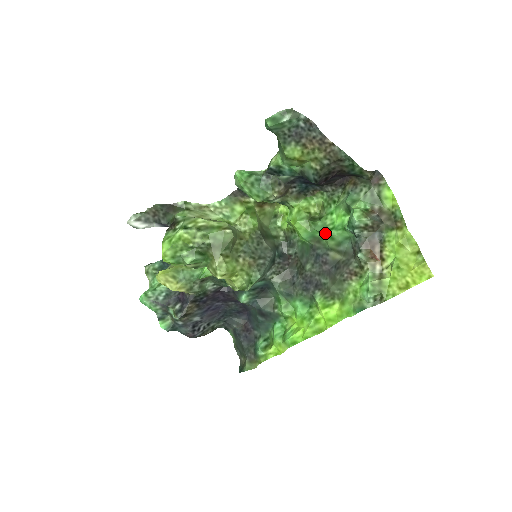
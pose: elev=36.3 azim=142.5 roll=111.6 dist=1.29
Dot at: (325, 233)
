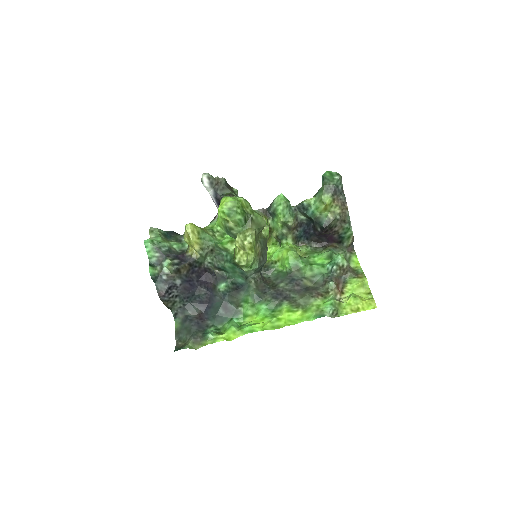
Dot at: (308, 264)
